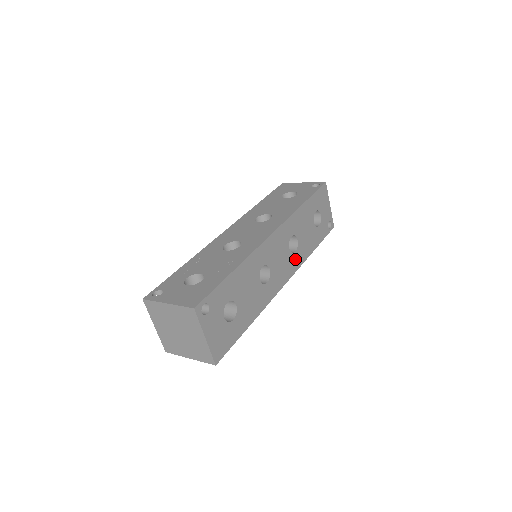
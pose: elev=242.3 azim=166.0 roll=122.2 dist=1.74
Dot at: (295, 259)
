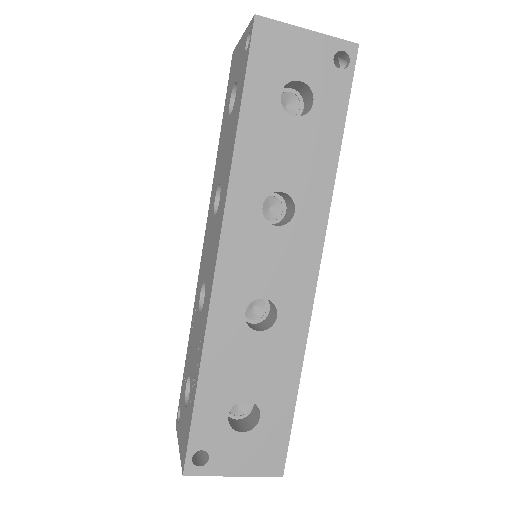
Dot at: (306, 219)
